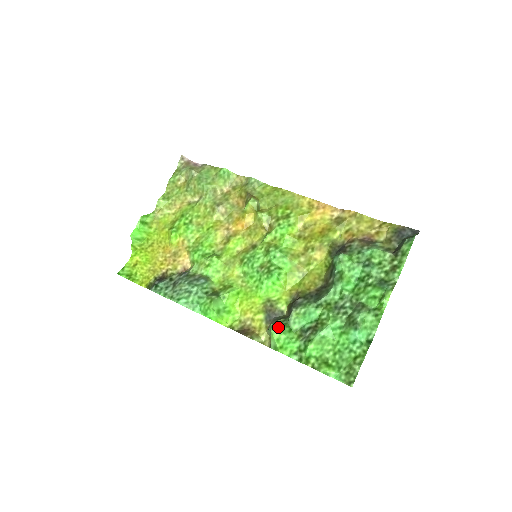
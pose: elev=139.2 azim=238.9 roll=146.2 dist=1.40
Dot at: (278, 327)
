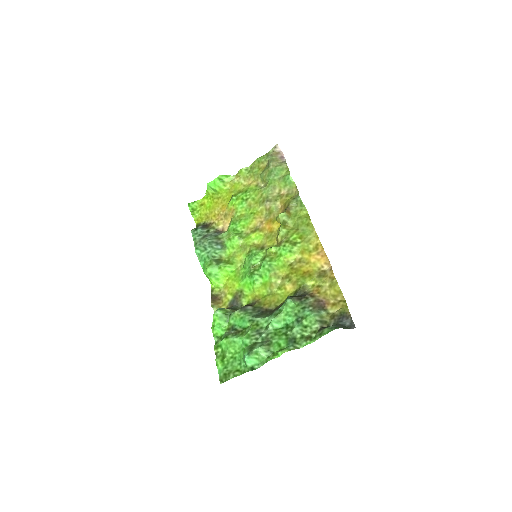
Dot at: (219, 313)
